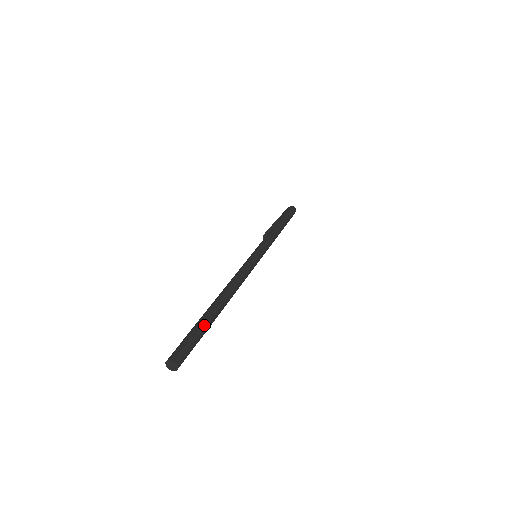
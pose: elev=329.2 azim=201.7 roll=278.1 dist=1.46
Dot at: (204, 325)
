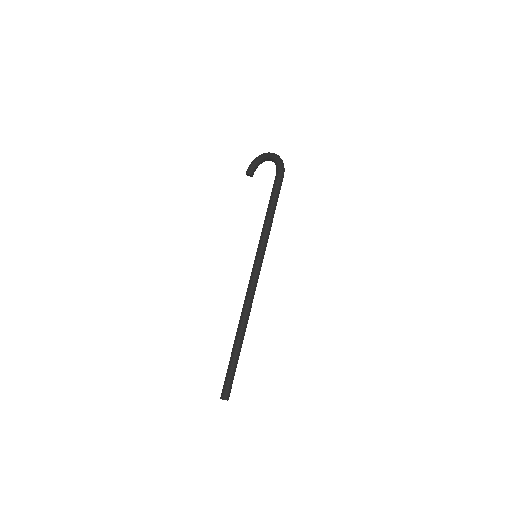
Dot at: (237, 362)
